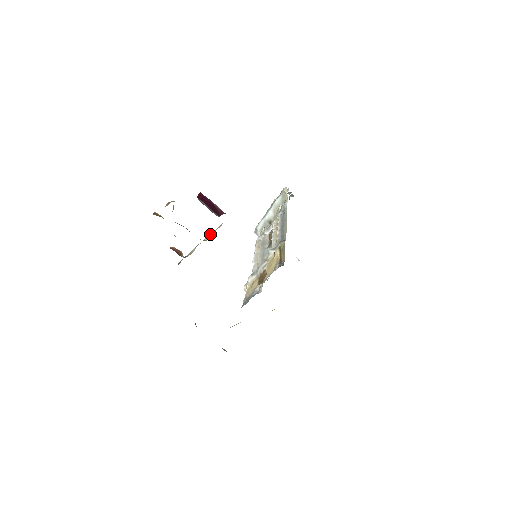
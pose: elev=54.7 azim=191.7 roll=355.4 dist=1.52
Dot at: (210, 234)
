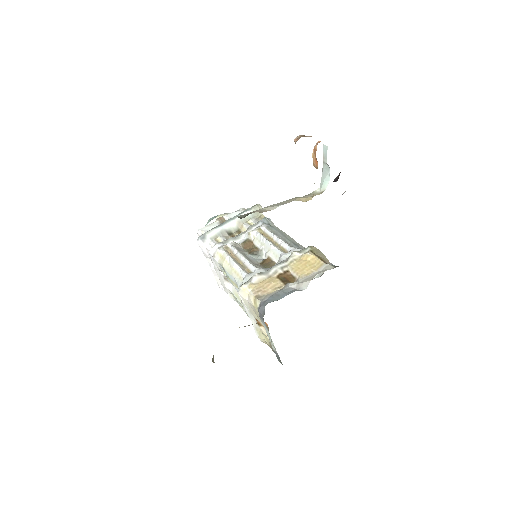
Dot at: (303, 197)
